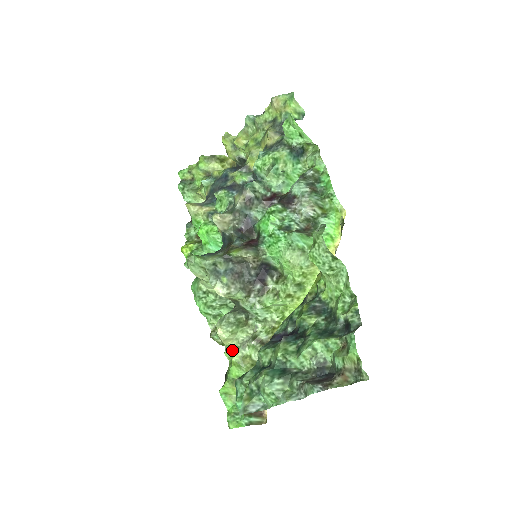
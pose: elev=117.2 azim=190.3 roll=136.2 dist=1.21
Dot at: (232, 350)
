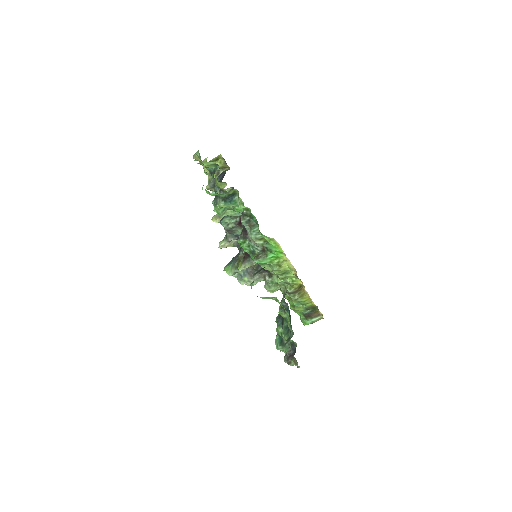
Dot at: occluded
